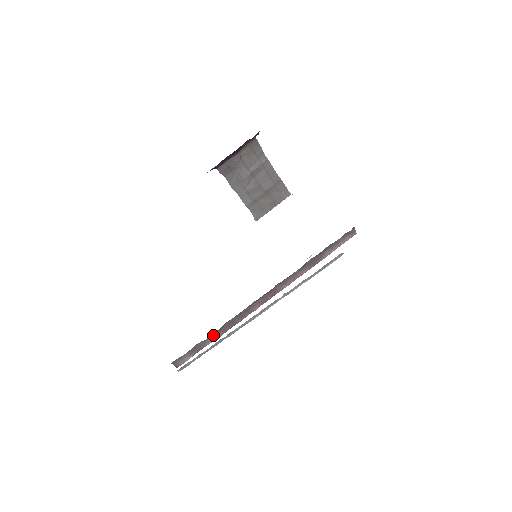
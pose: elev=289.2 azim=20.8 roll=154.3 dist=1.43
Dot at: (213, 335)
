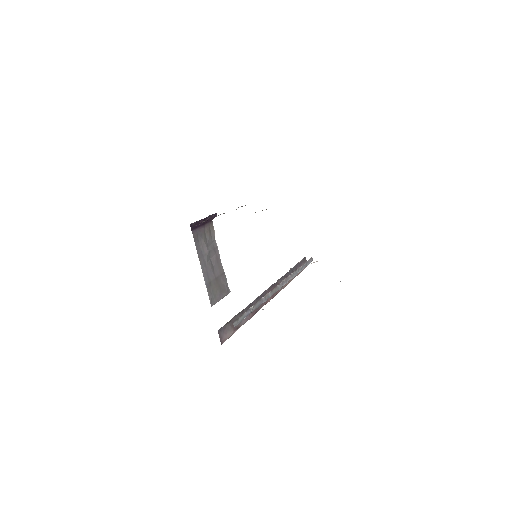
Dot at: occluded
